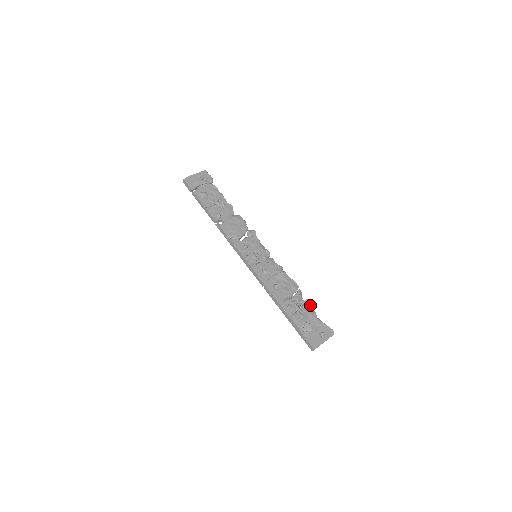
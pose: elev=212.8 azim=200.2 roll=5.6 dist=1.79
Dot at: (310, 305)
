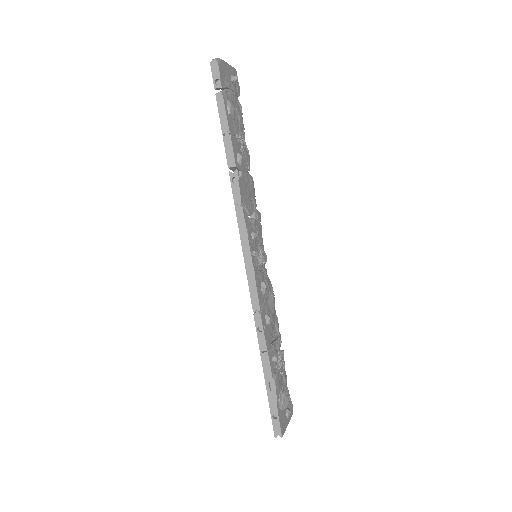
Dot at: (284, 361)
